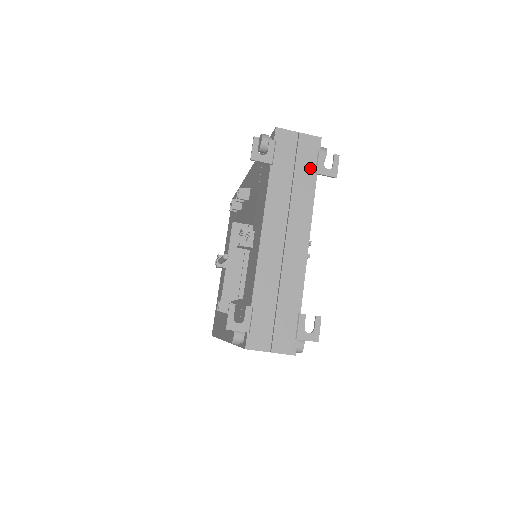
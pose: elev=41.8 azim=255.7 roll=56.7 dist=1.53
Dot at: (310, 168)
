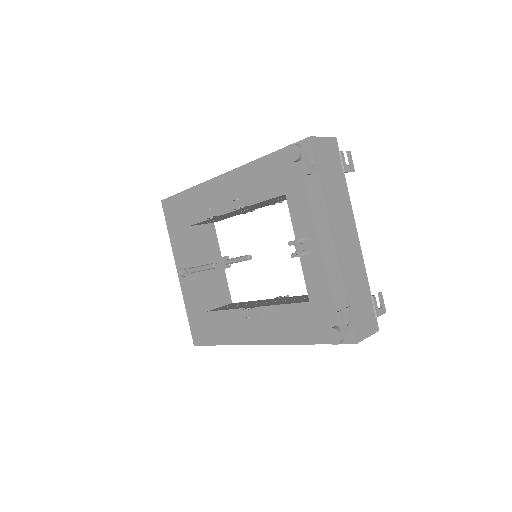
Dot at: (339, 168)
